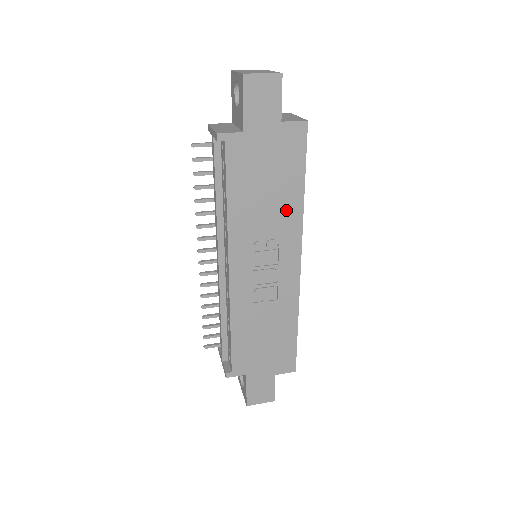
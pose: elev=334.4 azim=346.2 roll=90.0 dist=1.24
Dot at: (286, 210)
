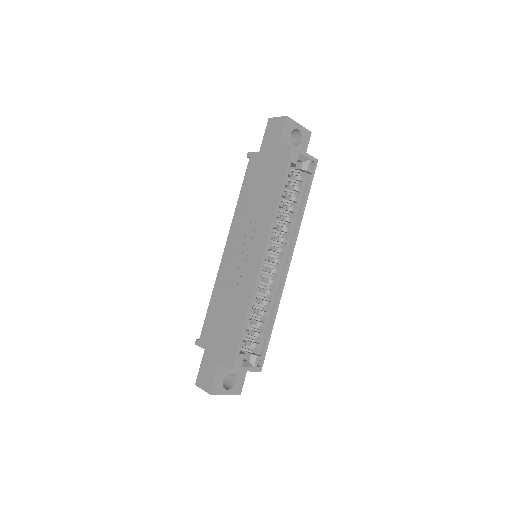
Dot at: (266, 208)
